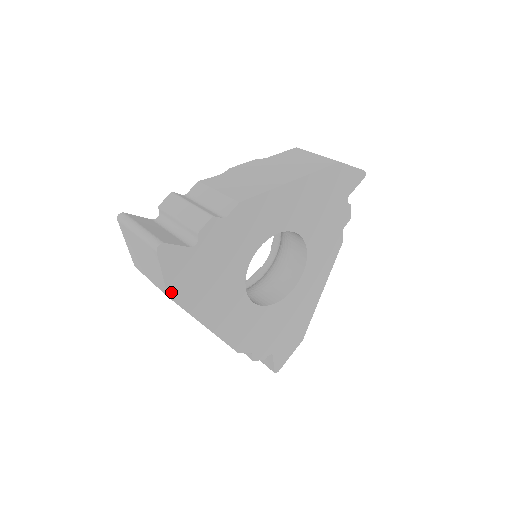
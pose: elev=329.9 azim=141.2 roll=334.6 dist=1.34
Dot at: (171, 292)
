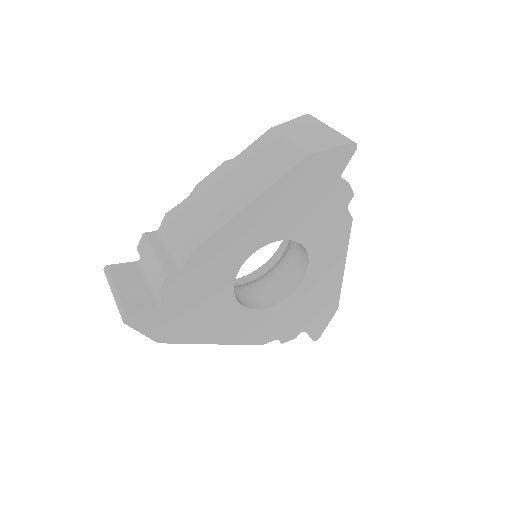
Dot at: (159, 339)
